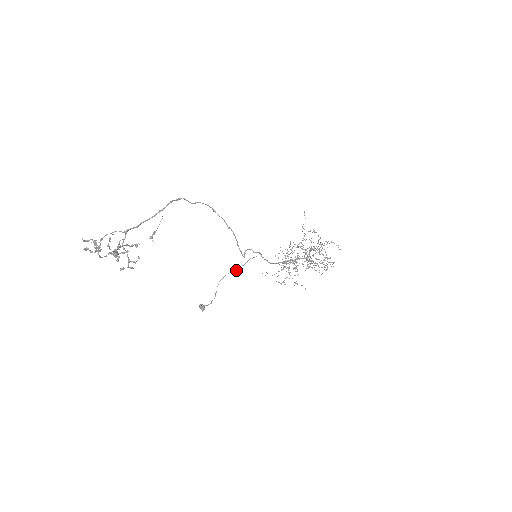
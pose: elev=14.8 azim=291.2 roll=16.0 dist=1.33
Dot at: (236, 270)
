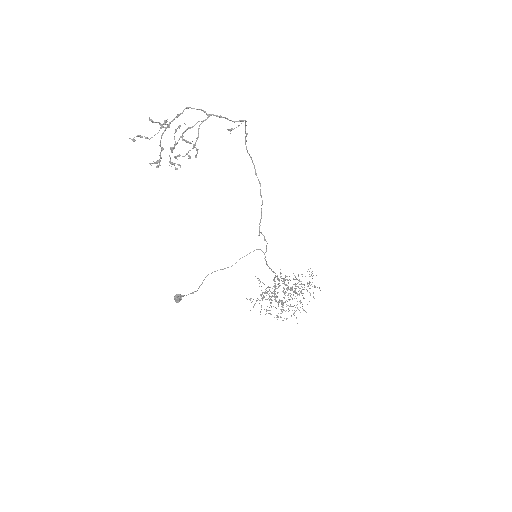
Dot at: occluded
